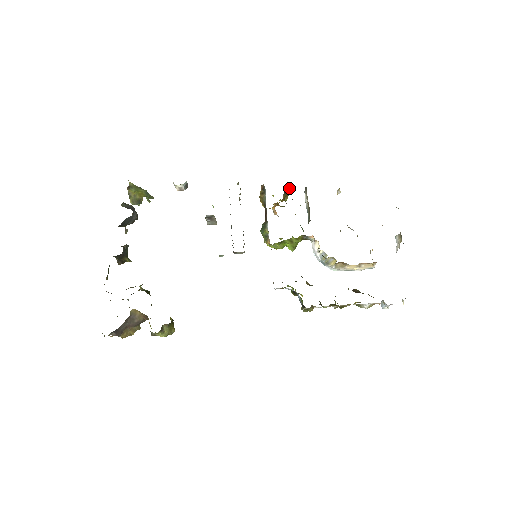
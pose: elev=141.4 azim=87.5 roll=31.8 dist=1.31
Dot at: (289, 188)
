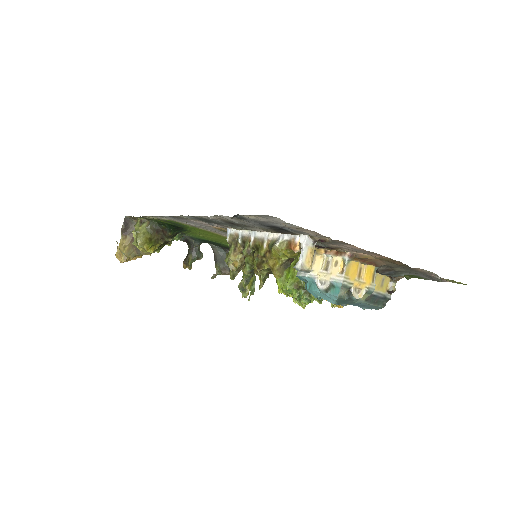
Dot at: occluded
